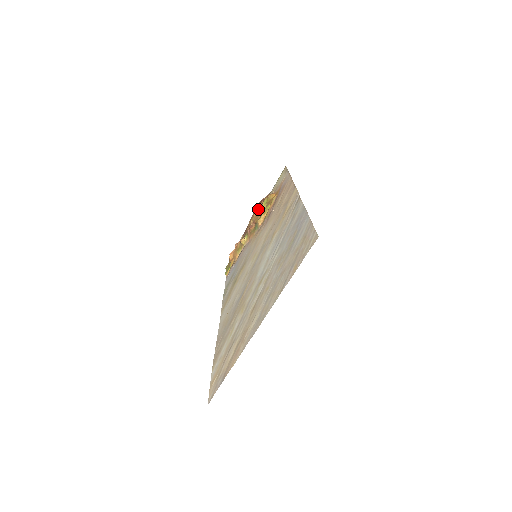
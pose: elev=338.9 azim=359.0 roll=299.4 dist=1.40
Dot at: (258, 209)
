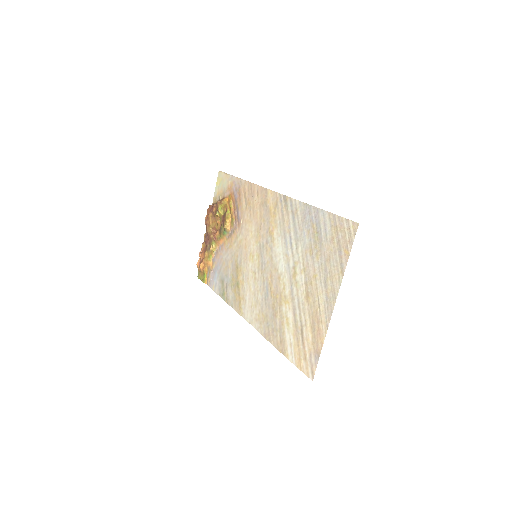
Dot at: (212, 216)
